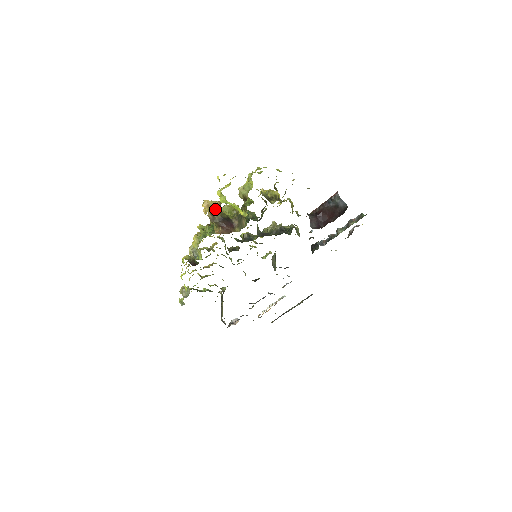
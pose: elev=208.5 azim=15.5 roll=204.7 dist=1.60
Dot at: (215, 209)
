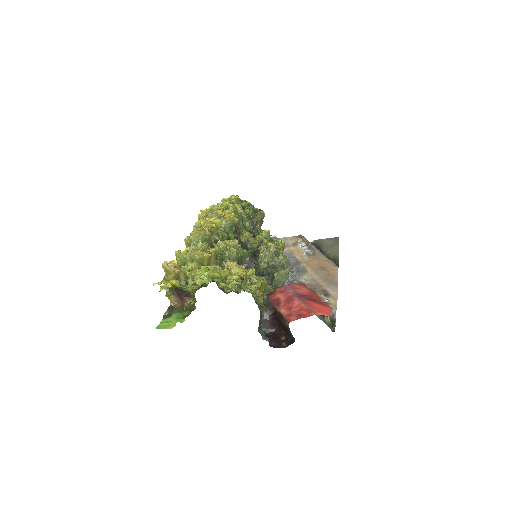
Dot at: occluded
